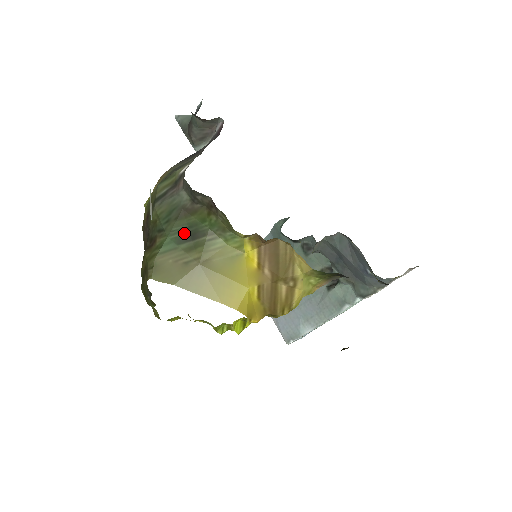
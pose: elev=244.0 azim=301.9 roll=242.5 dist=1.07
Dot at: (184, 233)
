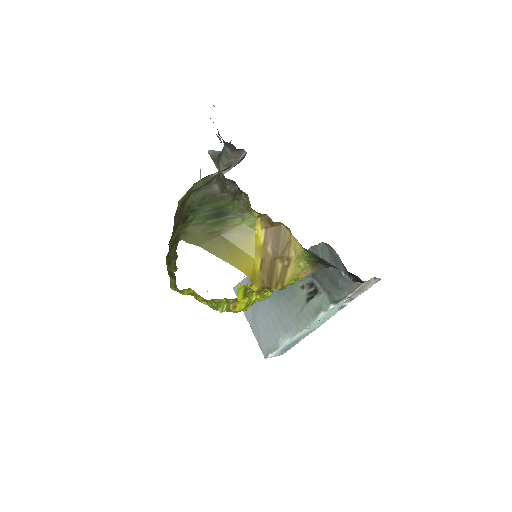
Dot at: (212, 213)
